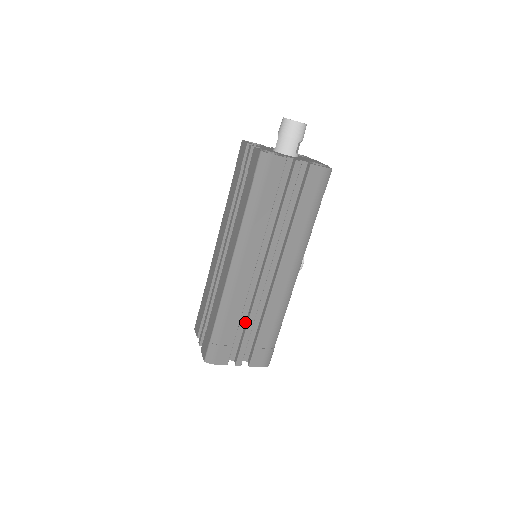
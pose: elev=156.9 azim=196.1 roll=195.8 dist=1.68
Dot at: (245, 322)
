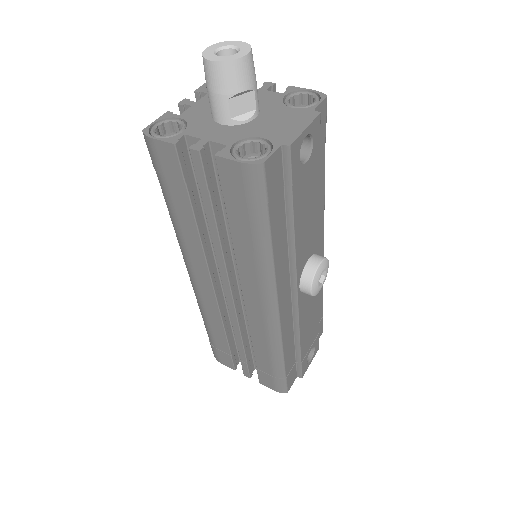
Dot at: occluded
